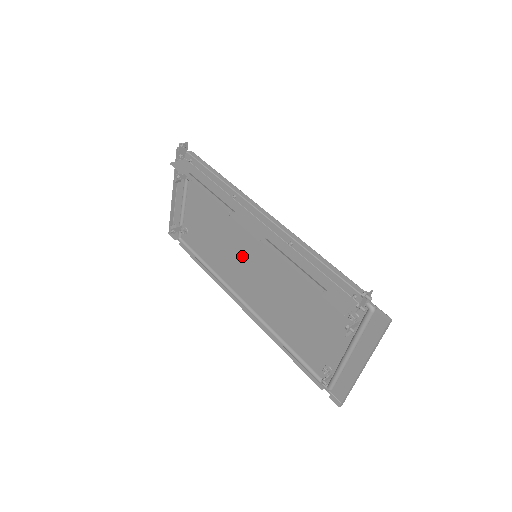
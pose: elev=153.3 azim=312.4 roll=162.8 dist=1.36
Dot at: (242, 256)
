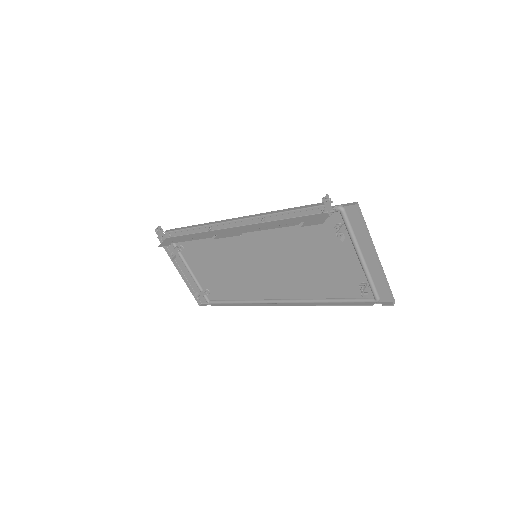
Dot at: (250, 267)
